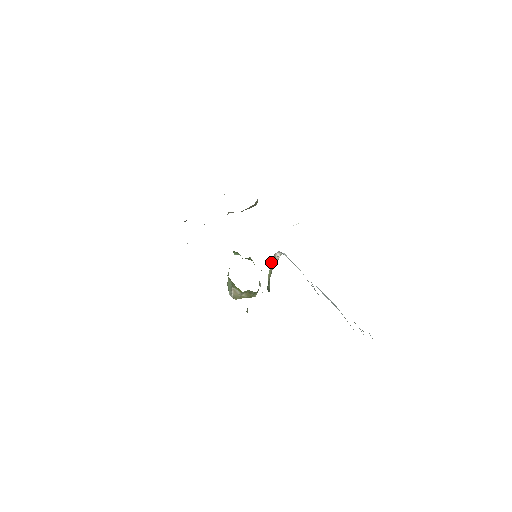
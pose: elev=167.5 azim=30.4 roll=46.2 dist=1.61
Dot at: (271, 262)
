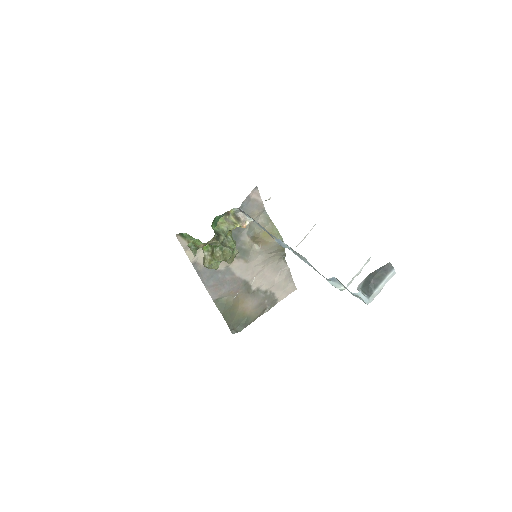
Dot at: (232, 220)
